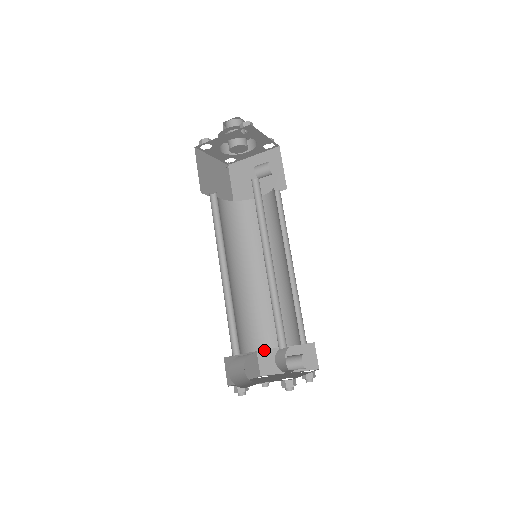
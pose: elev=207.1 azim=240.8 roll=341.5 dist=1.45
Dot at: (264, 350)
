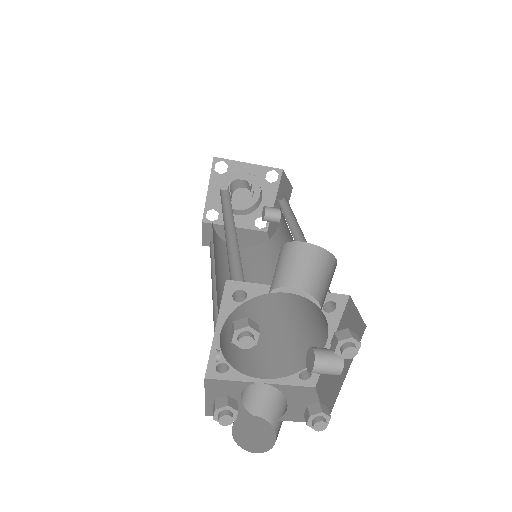
Dot at: (220, 380)
